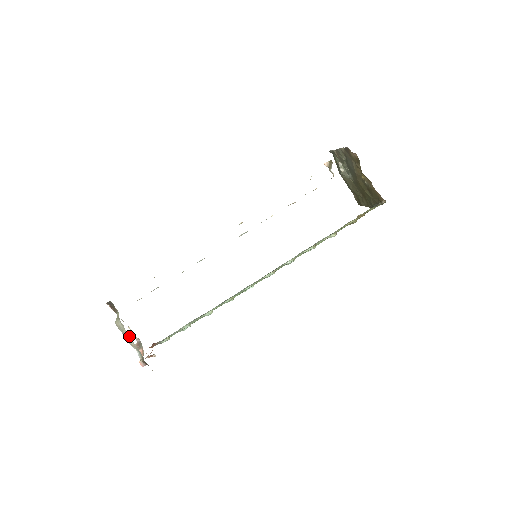
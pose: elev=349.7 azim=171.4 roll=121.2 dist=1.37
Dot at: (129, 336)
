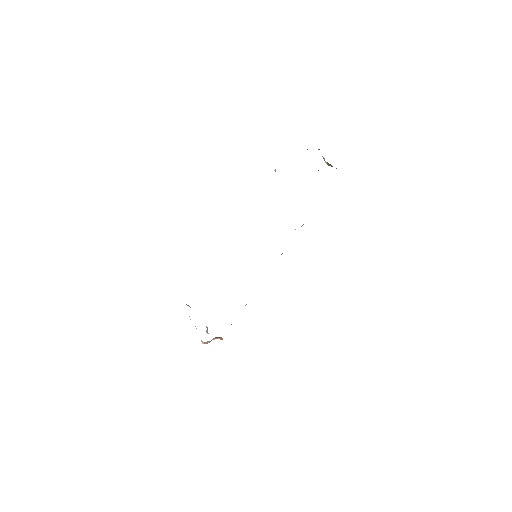
Dot at: occluded
